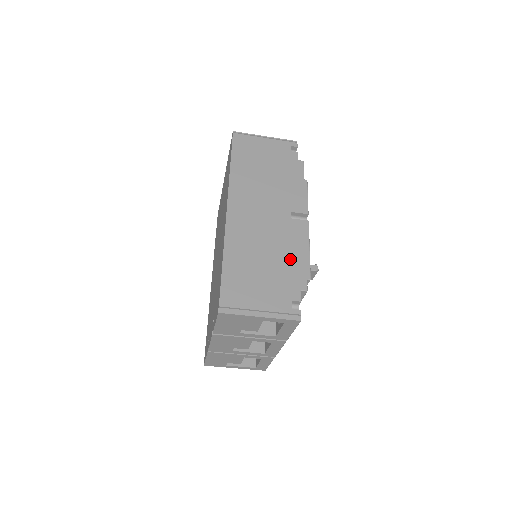
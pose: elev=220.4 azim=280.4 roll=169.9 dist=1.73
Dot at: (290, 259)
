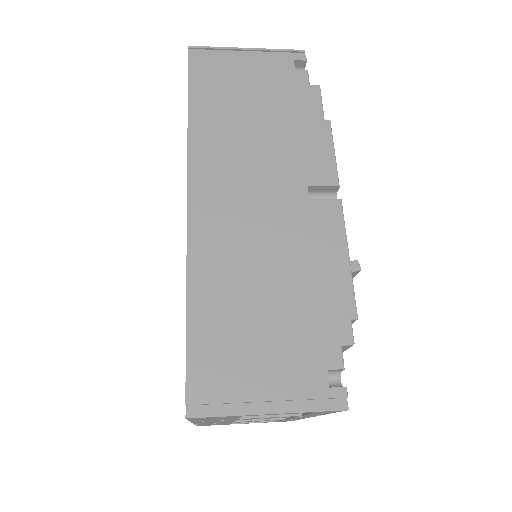
Dot at: (314, 282)
